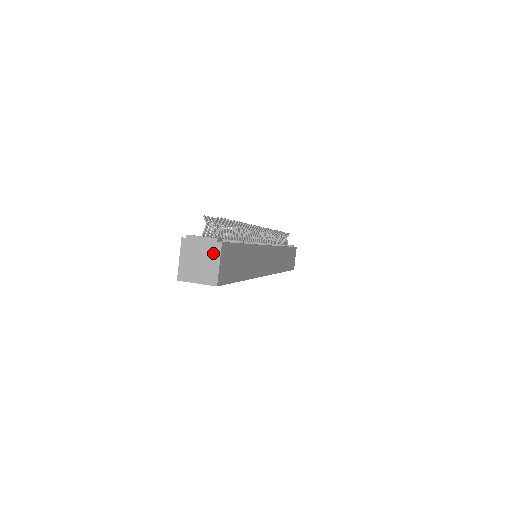
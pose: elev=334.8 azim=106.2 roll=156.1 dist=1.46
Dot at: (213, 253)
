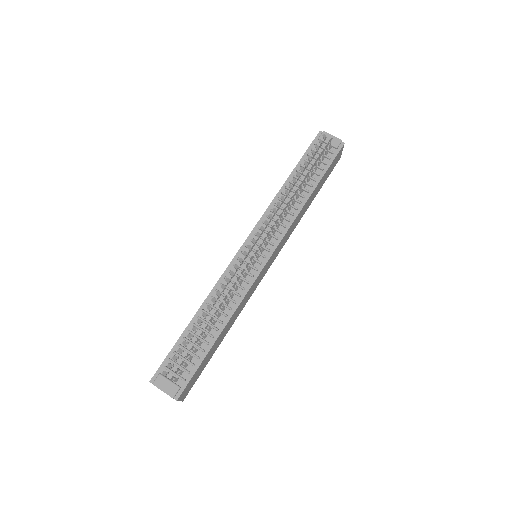
Dot at: occluded
